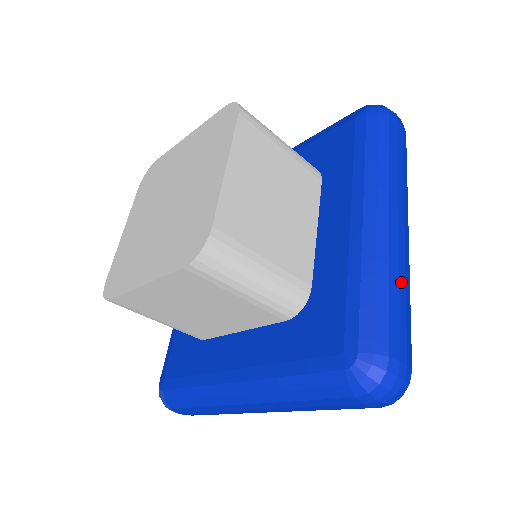
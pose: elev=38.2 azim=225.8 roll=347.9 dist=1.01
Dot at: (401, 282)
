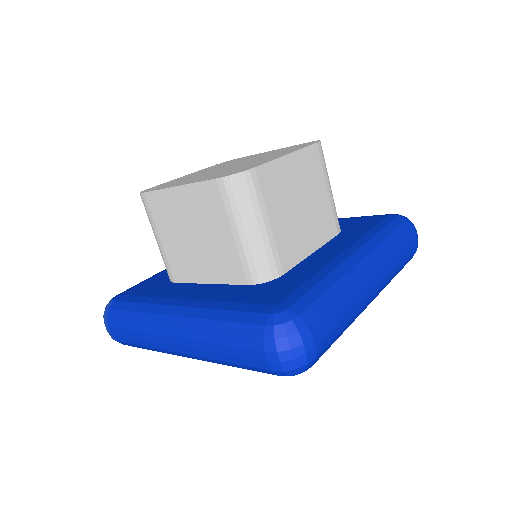
Dot at: (349, 304)
